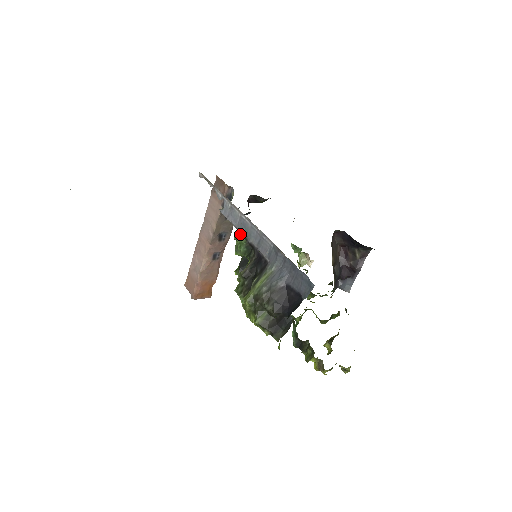
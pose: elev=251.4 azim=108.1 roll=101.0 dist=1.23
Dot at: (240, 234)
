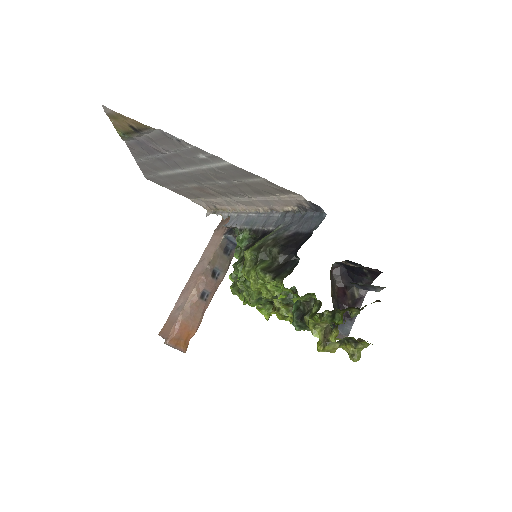
Dot at: (244, 229)
